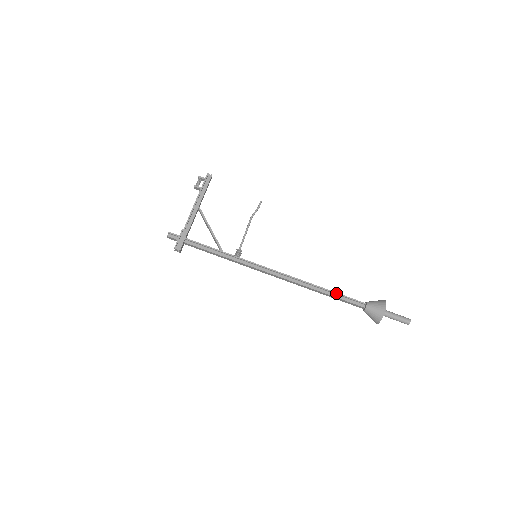
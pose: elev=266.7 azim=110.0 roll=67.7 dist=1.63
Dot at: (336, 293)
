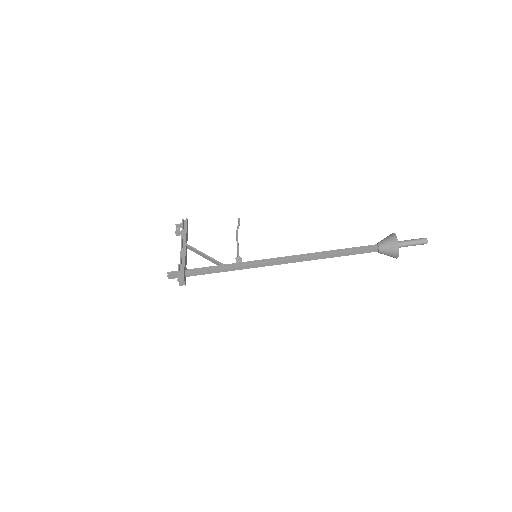
Dot at: (345, 249)
